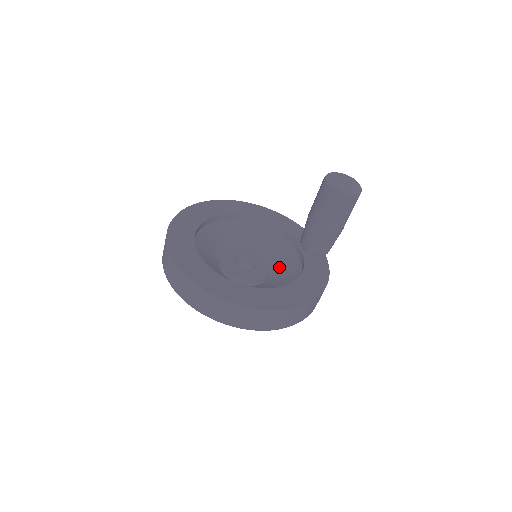
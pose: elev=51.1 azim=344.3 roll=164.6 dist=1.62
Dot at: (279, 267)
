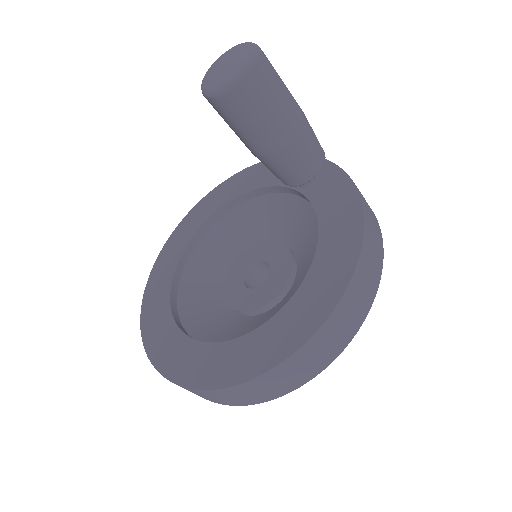
Dot at: (295, 234)
